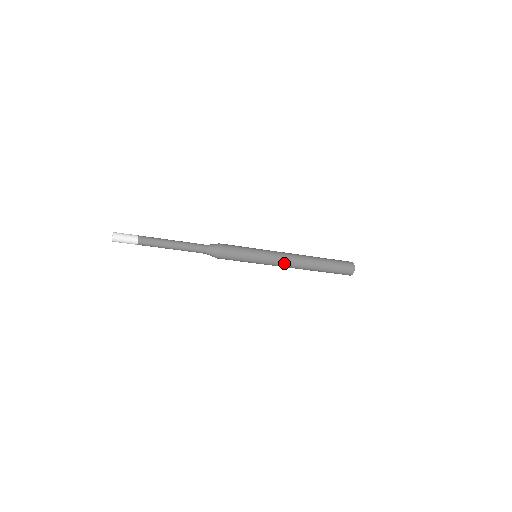
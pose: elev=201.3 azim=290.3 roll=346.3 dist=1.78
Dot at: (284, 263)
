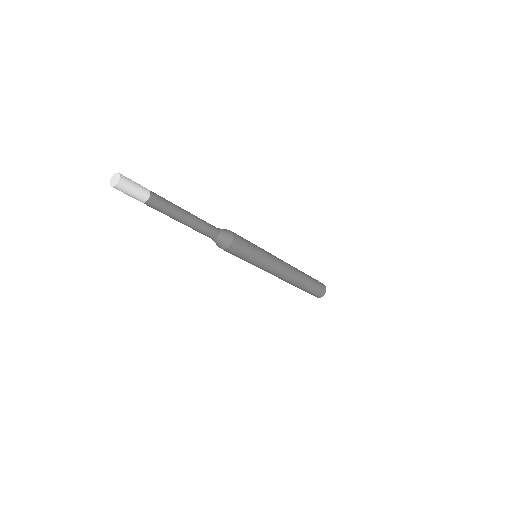
Dot at: (279, 273)
